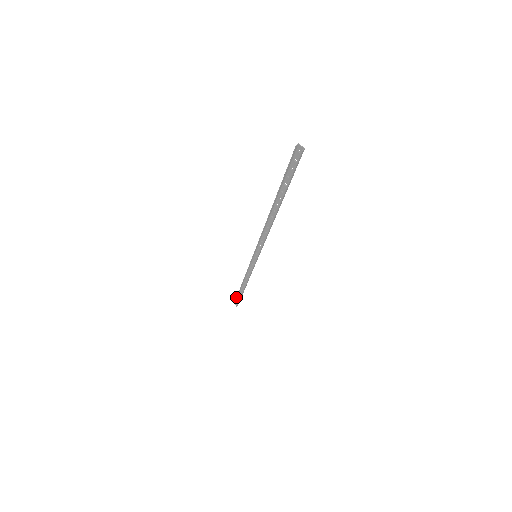
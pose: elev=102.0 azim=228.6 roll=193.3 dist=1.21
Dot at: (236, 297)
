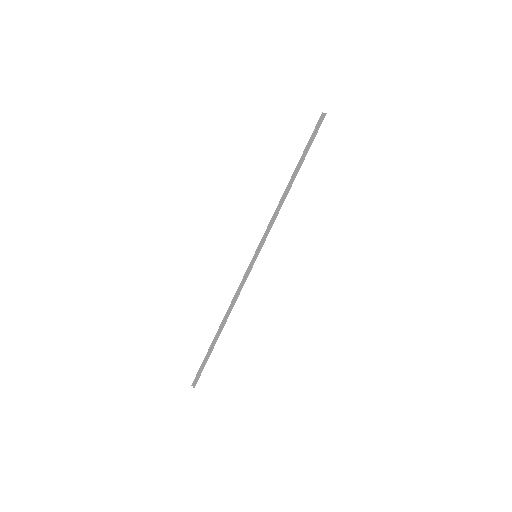
Dot at: (203, 360)
